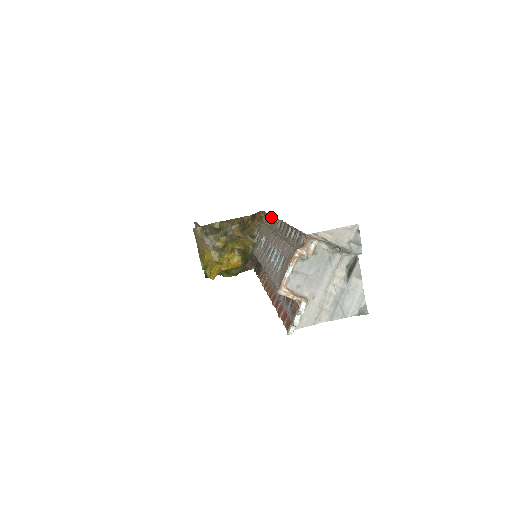
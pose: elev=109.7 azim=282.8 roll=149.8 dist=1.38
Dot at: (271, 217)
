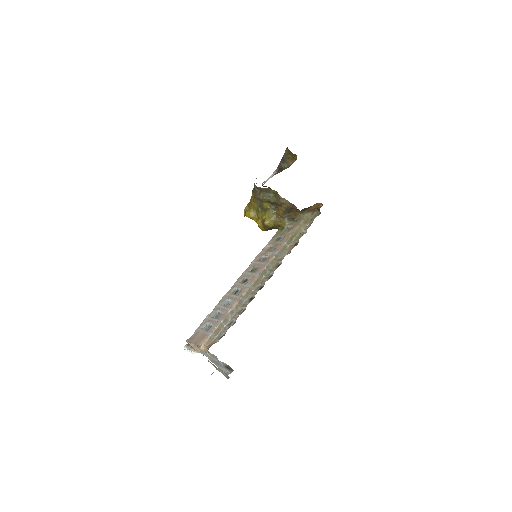
Dot at: occluded
